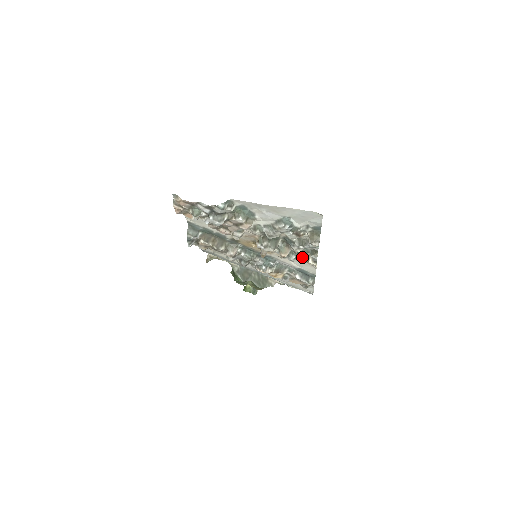
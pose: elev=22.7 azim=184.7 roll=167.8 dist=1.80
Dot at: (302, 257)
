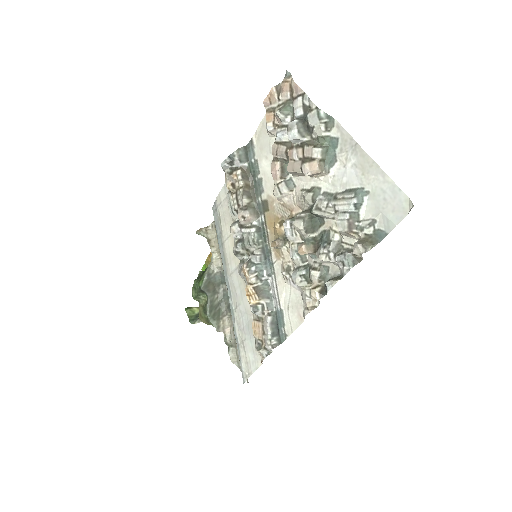
Dot at: (313, 279)
